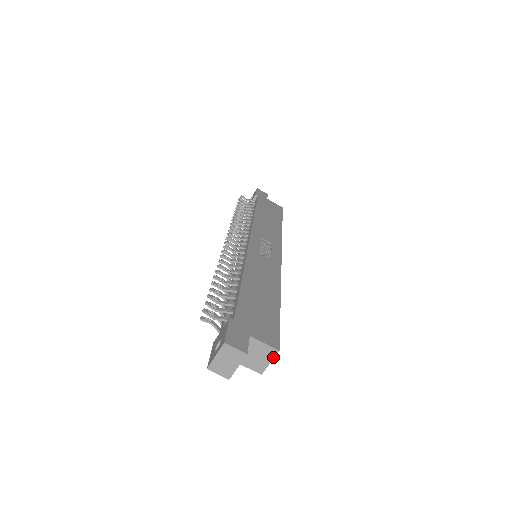
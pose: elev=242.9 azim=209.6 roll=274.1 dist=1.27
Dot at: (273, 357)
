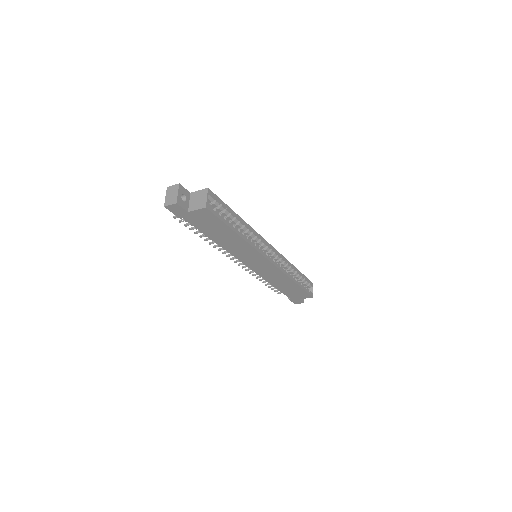
Dot at: (207, 193)
